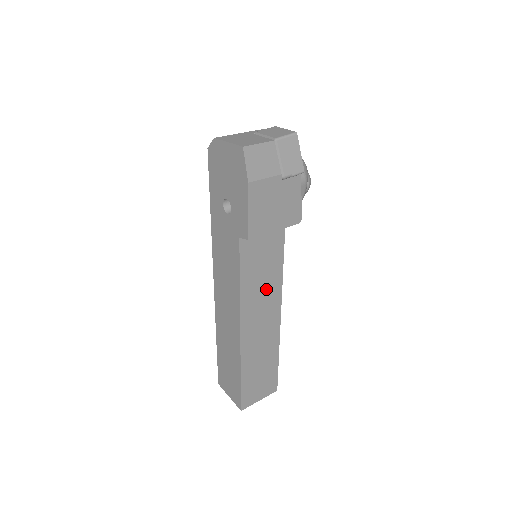
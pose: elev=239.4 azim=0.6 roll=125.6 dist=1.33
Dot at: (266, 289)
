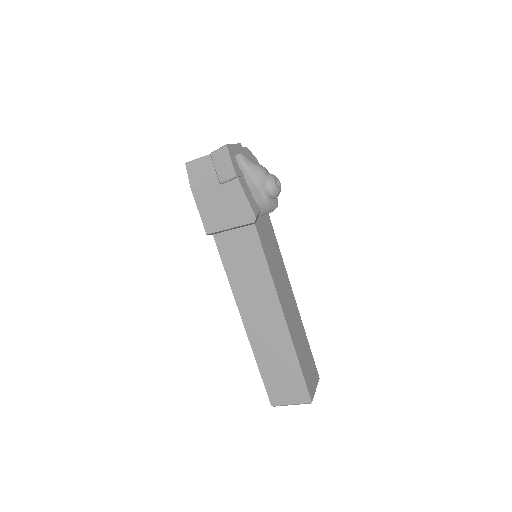
Dot at: (256, 285)
